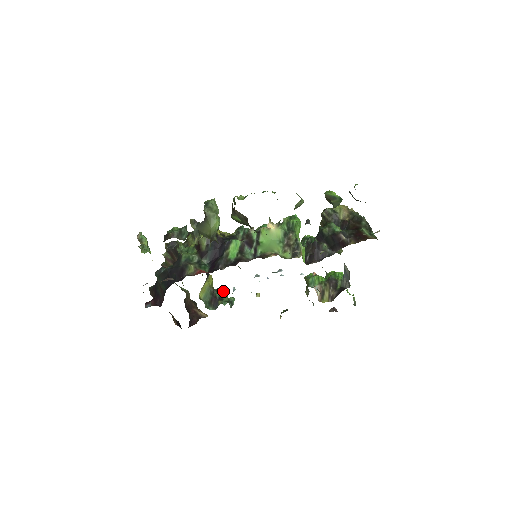
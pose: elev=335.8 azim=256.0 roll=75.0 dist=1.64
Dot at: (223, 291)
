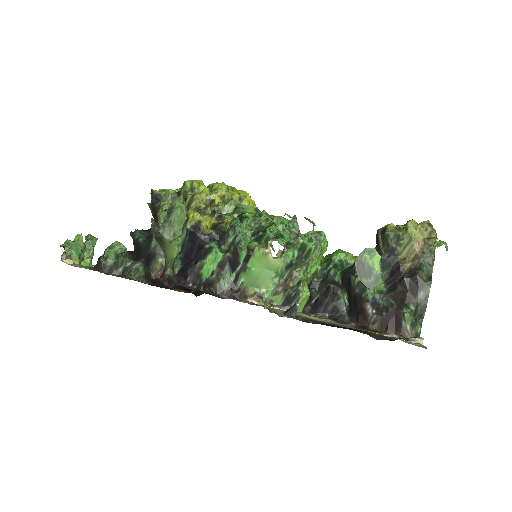
Dot at: occluded
